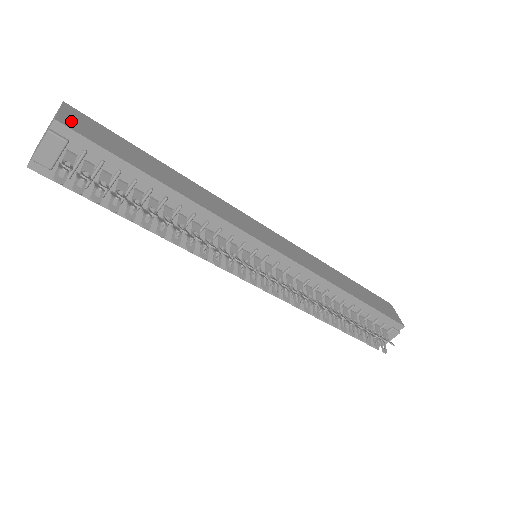
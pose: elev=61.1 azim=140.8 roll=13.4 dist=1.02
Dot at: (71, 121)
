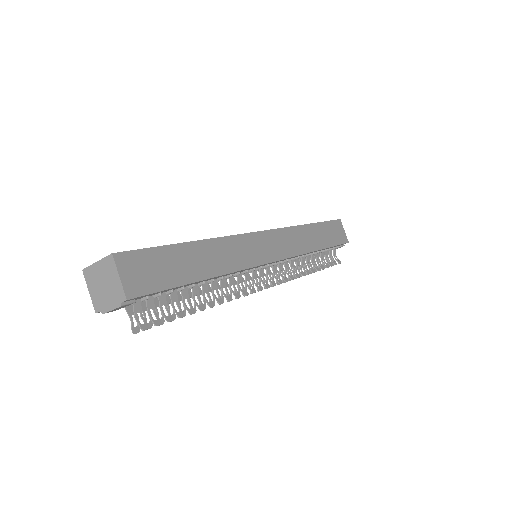
Dot at: (133, 283)
